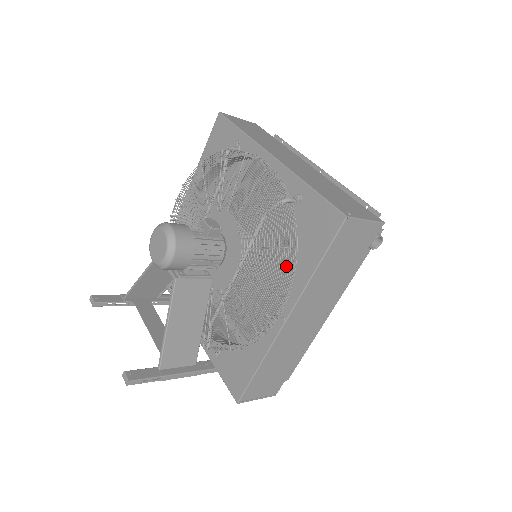
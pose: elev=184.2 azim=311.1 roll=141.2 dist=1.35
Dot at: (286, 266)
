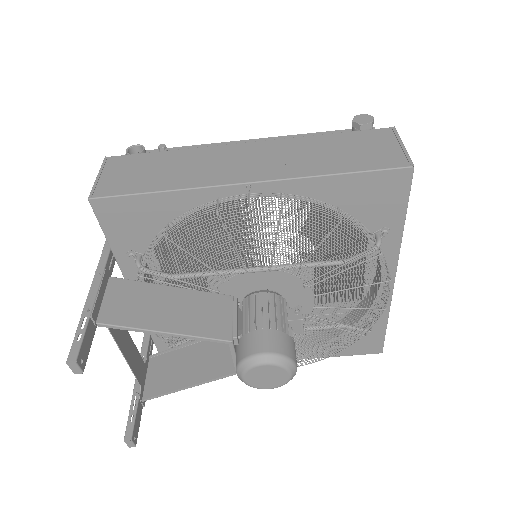
Dot at: occluded
